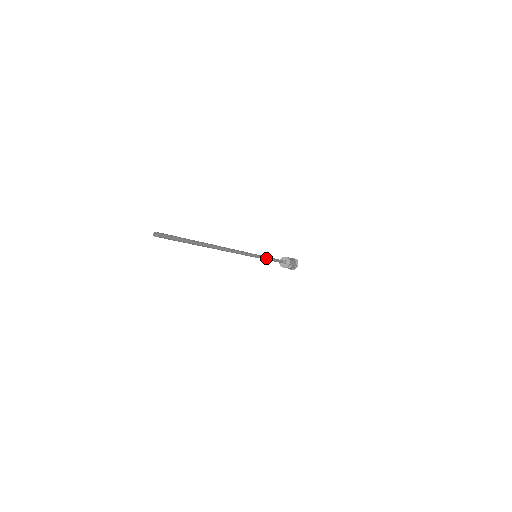
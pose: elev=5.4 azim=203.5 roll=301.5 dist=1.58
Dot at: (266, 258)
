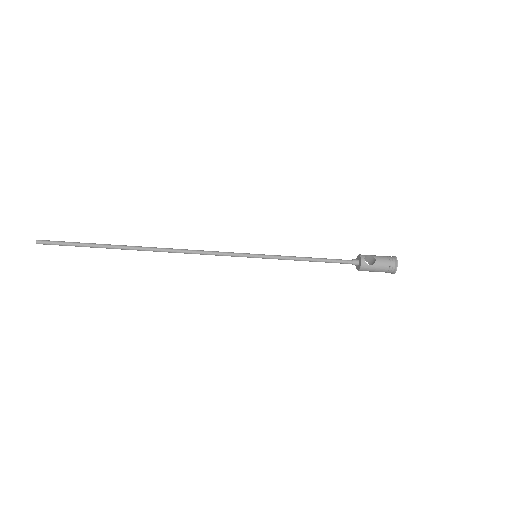
Dot at: (286, 257)
